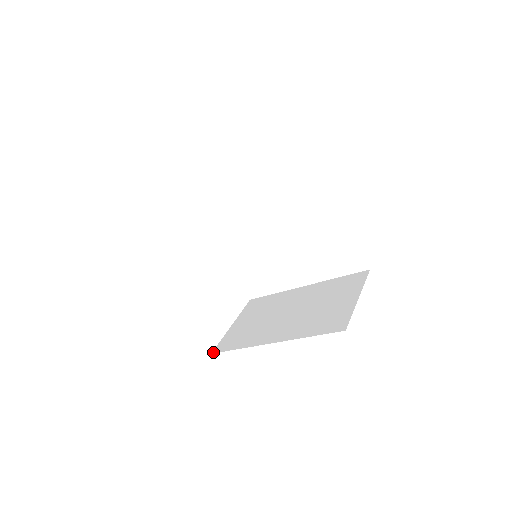
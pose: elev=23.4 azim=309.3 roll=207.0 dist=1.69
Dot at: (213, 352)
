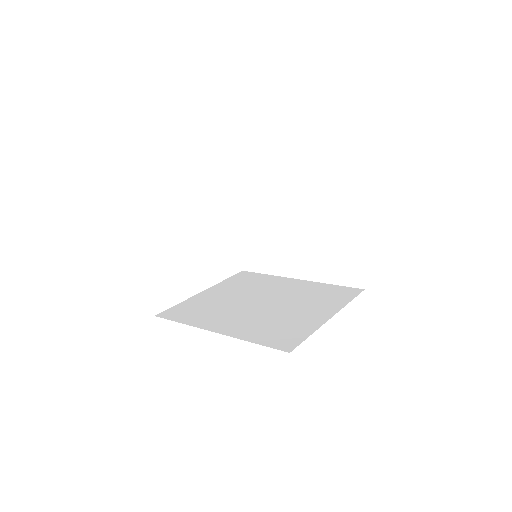
Dot at: (244, 270)
